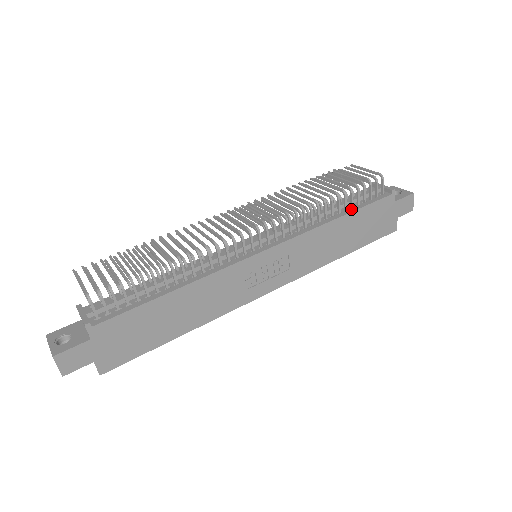
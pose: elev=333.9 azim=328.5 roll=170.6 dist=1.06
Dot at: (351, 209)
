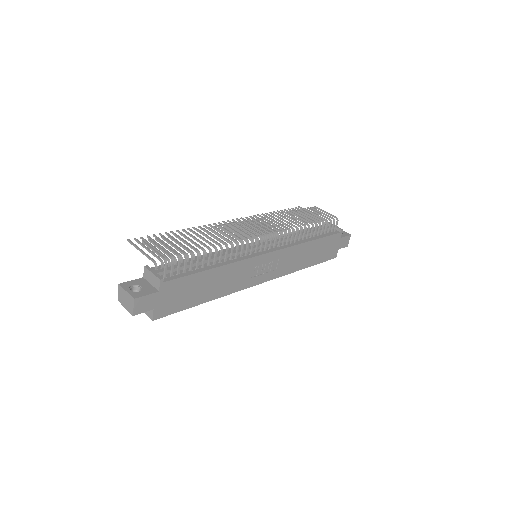
Dot at: (317, 237)
